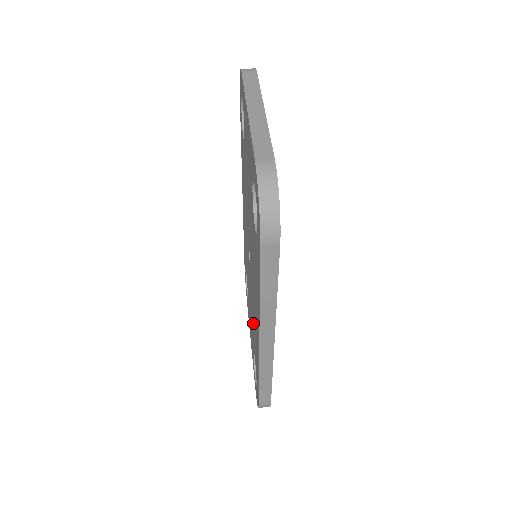
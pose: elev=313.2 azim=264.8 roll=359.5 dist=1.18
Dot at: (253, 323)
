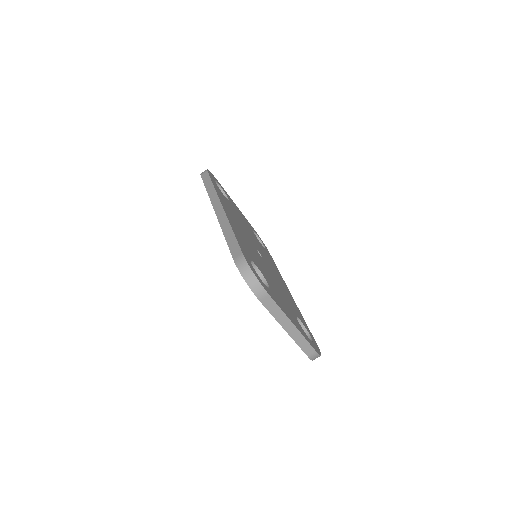
Dot at: occluded
